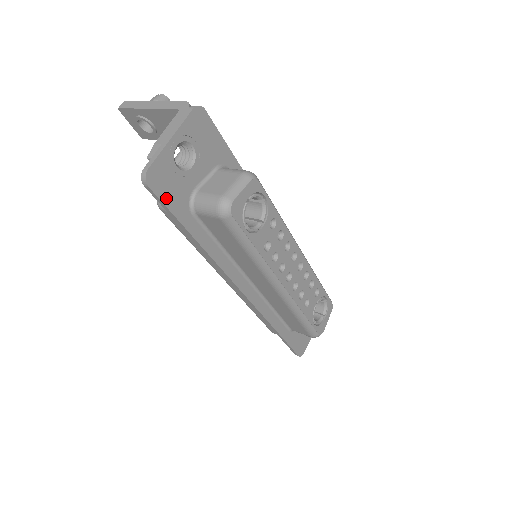
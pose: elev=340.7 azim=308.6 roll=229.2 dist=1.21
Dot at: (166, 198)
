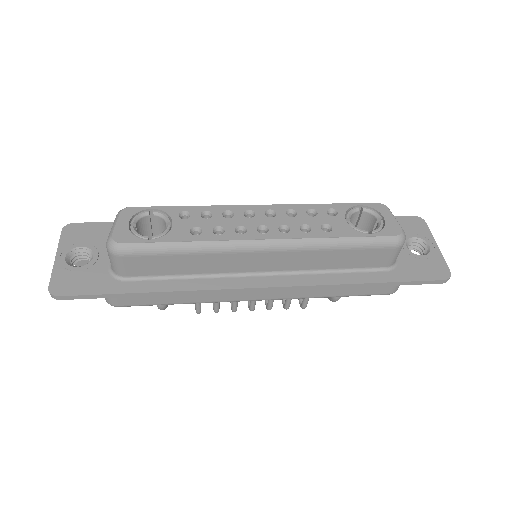
Dot at: (84, 291)
